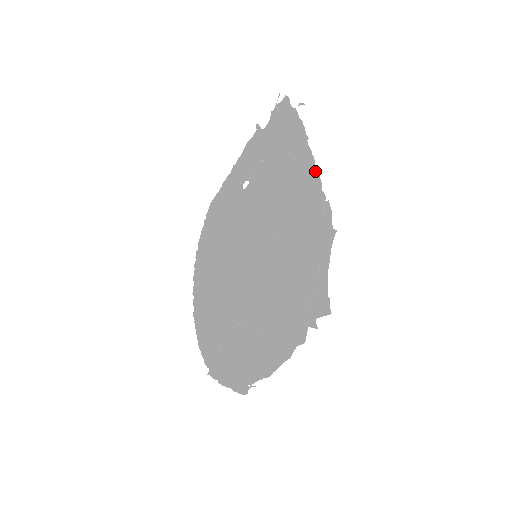
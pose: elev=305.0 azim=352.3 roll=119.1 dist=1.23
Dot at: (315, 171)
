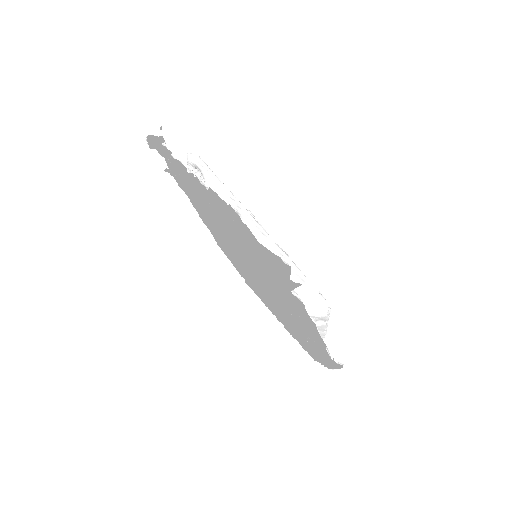
Dot at: (191, 173)
